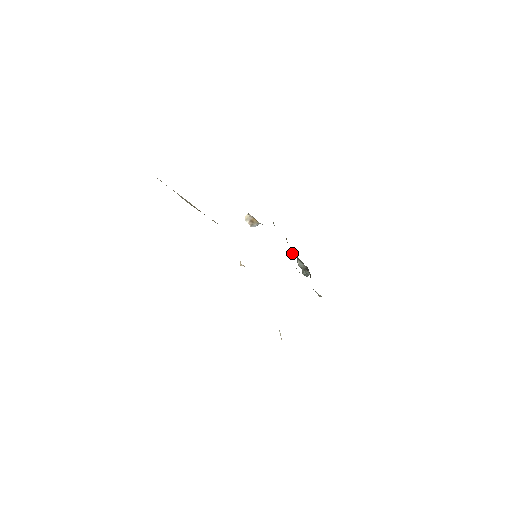
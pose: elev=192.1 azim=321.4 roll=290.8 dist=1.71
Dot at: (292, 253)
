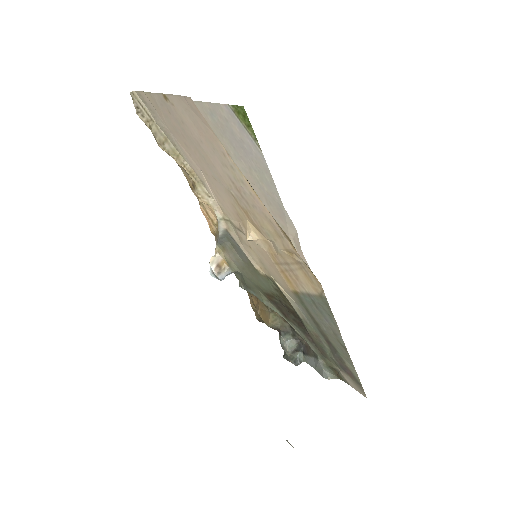
Dot at: (276, 318)
